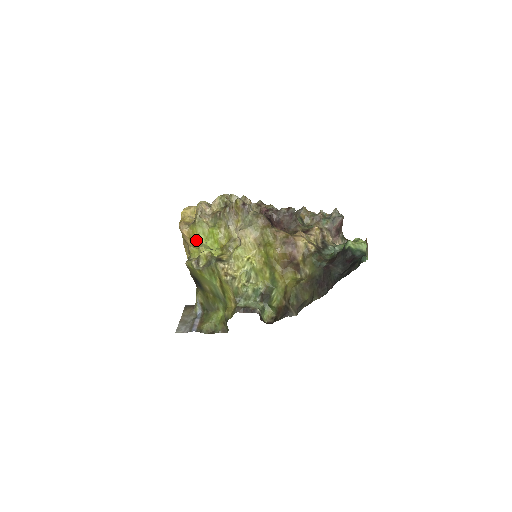
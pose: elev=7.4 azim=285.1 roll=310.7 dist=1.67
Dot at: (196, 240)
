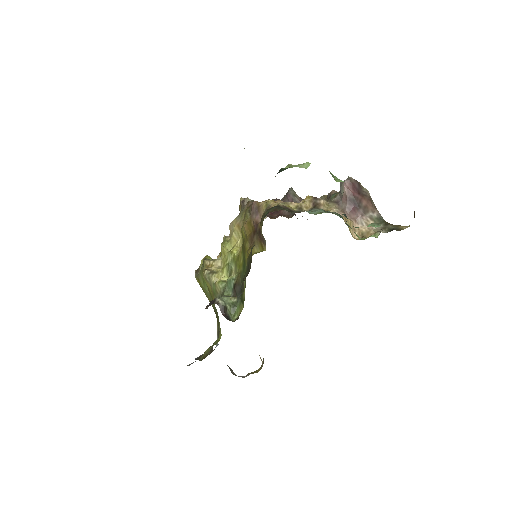
Dot at: occluded
